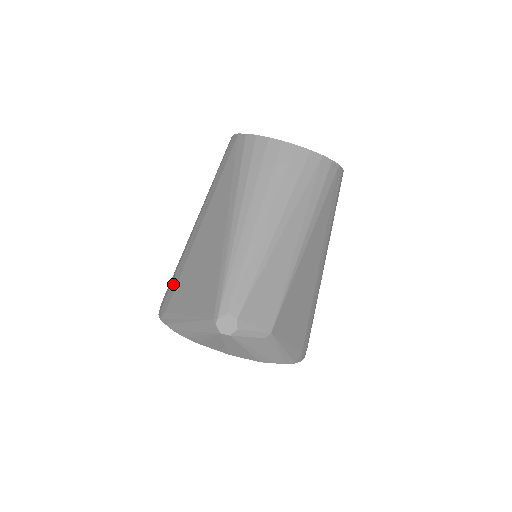
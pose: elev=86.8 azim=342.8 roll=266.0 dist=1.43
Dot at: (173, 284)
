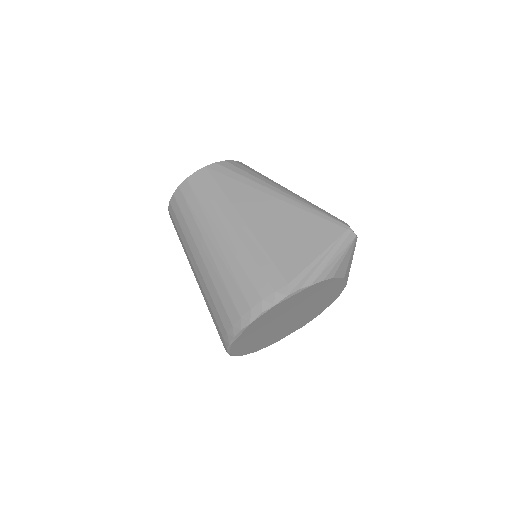
Dot at: (267, 268)
